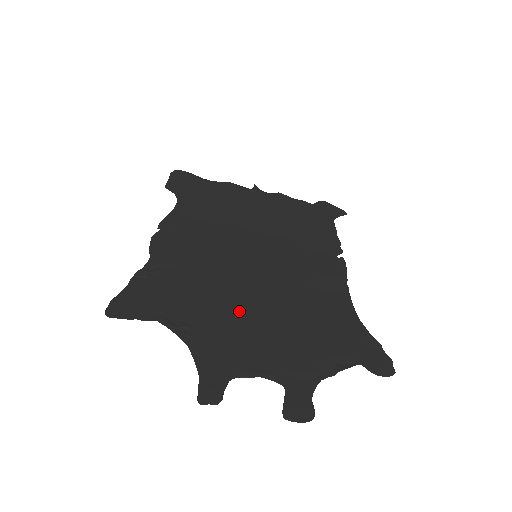
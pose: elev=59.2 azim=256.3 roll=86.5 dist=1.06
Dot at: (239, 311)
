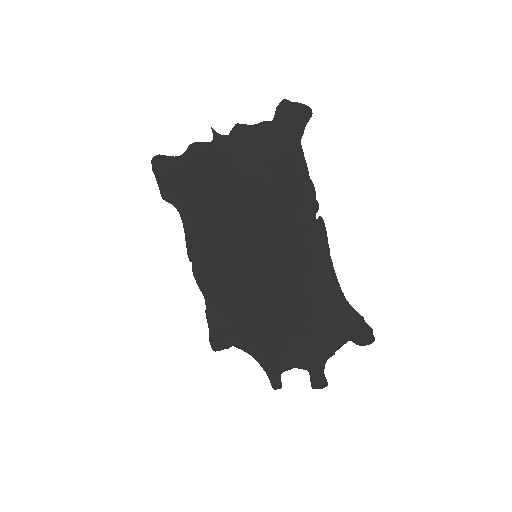
Dot at: (267, 323)
